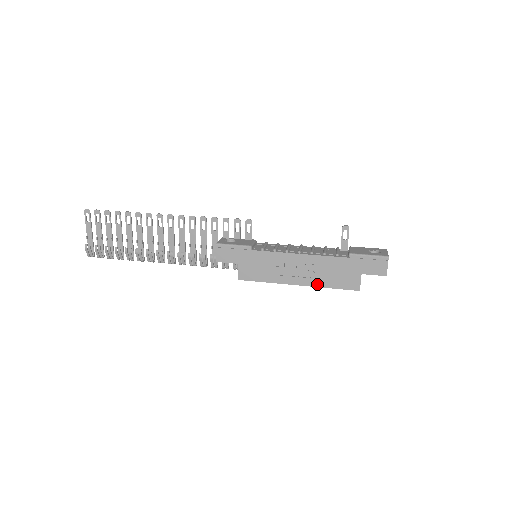
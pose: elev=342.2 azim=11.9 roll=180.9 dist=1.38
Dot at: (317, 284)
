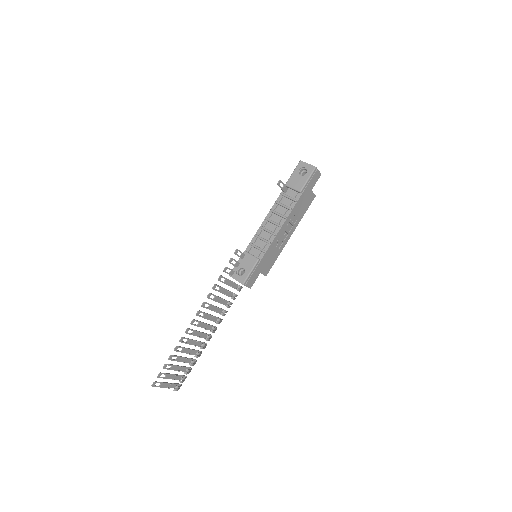
Dot at: (298, 222)
